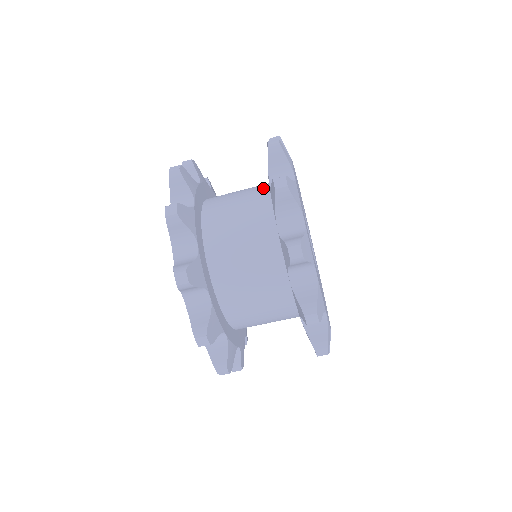
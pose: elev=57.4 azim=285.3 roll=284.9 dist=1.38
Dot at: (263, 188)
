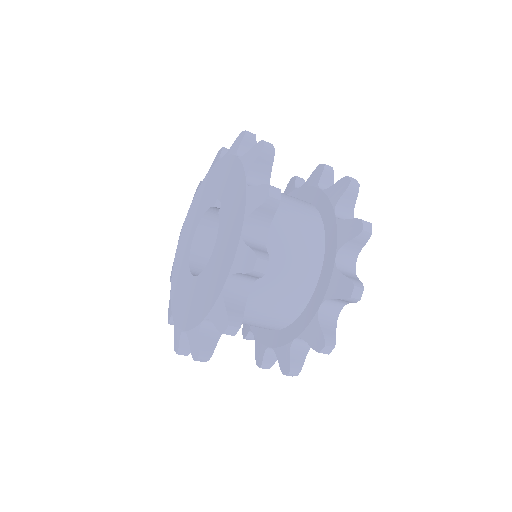
Dot at: (310, 207)
